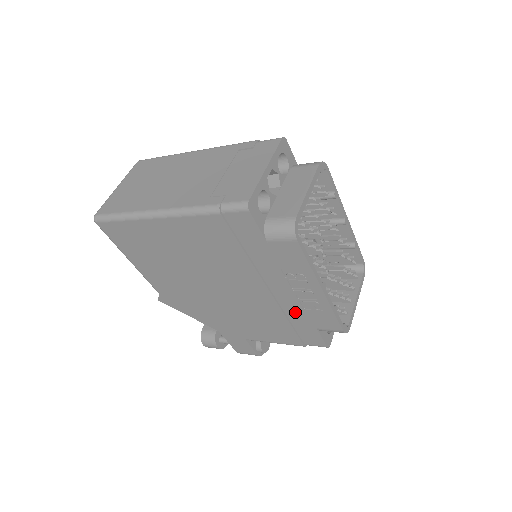
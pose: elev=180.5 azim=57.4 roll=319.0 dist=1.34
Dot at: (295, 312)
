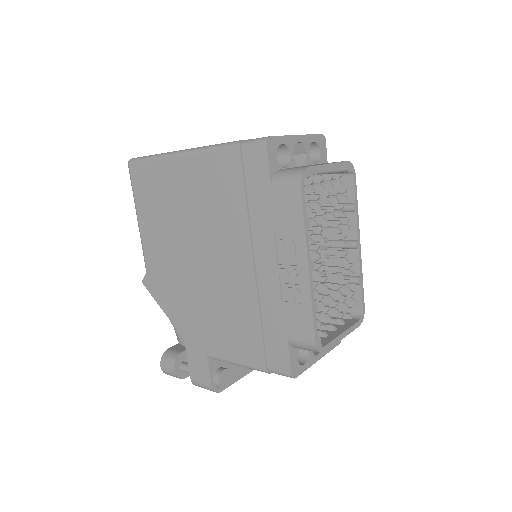
Dot at: (271, 306)
